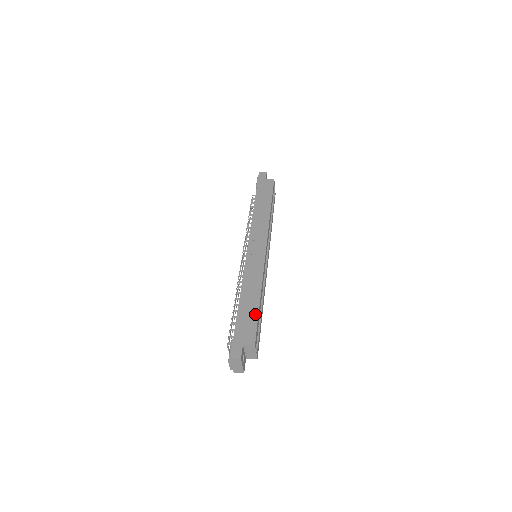
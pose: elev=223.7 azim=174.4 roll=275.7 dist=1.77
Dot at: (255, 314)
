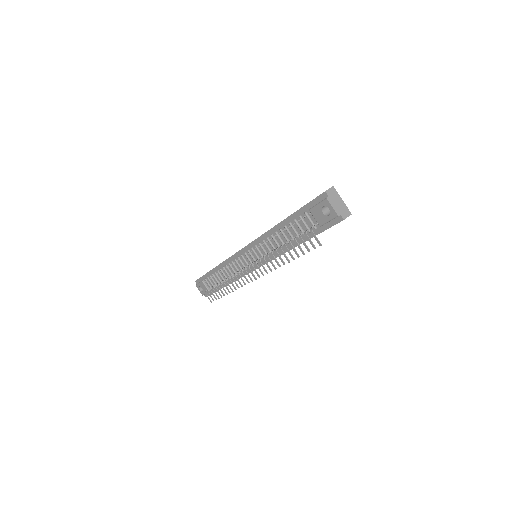
Dot at: occluded
